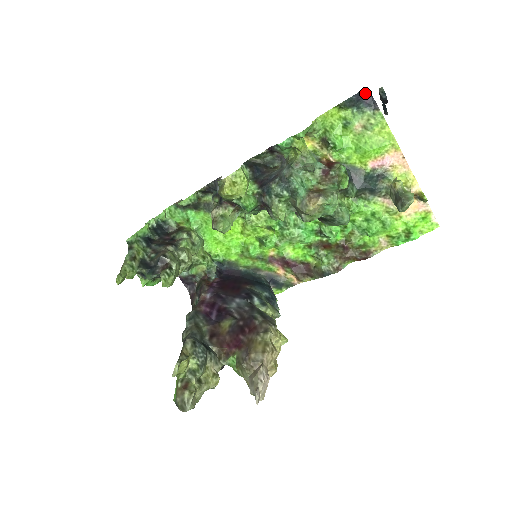
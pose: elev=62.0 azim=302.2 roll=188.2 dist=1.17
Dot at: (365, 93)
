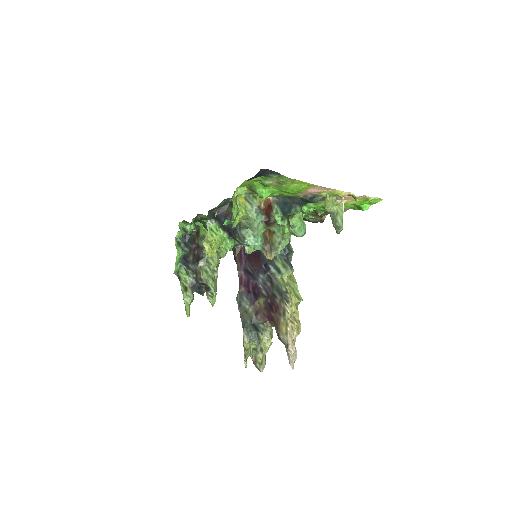
Dot at: (262, 171)
